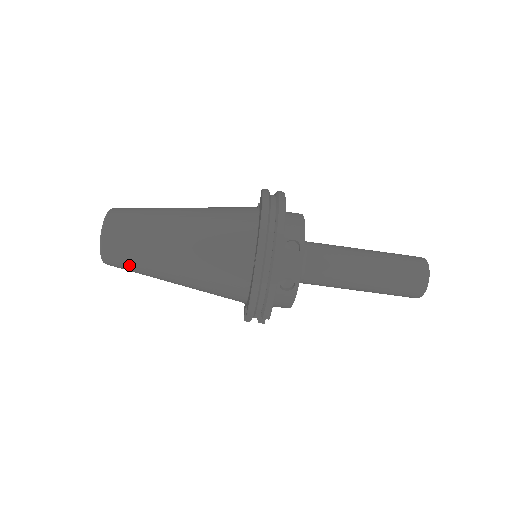
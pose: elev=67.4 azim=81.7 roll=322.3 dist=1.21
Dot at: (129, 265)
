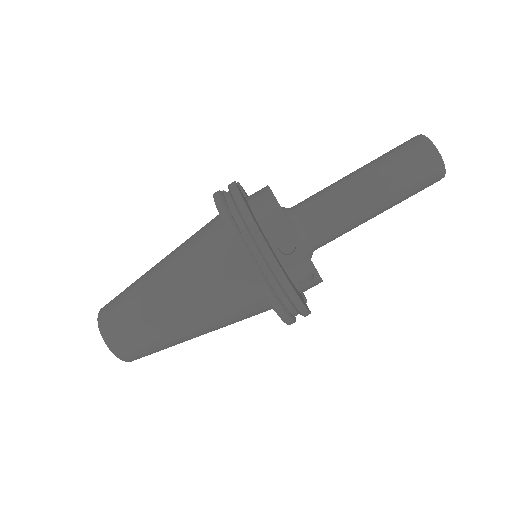
Dot at: occluded
